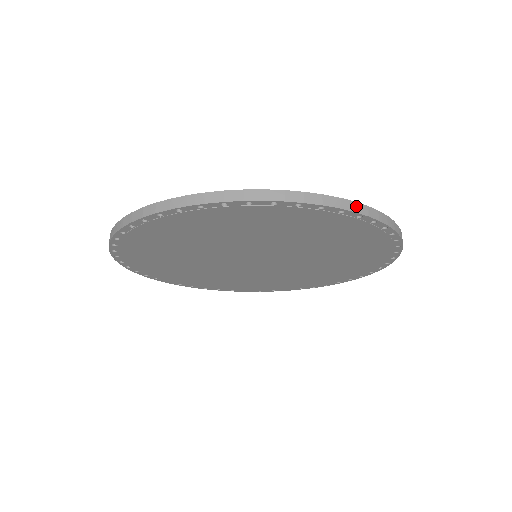
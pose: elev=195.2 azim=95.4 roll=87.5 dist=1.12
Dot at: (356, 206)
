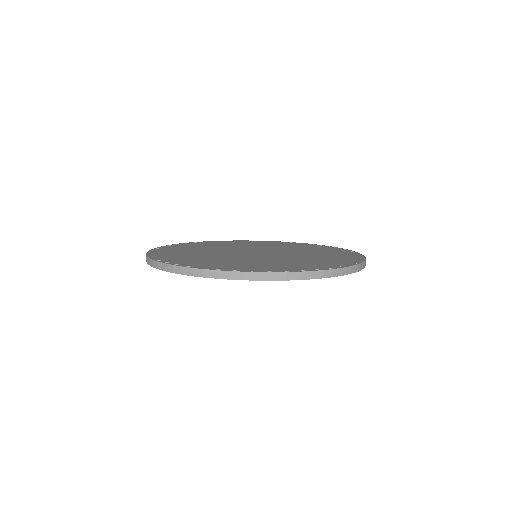
Dot at: (314, 274)
